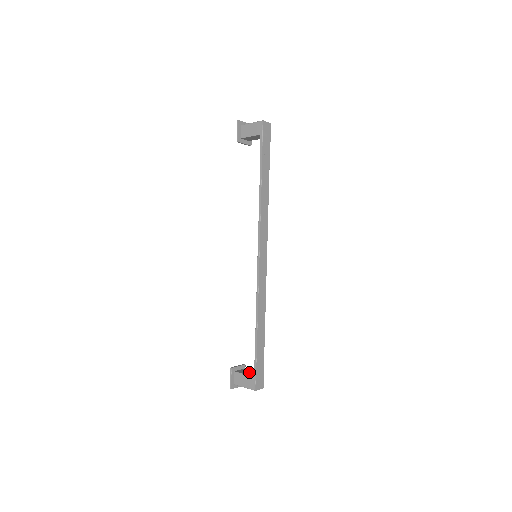
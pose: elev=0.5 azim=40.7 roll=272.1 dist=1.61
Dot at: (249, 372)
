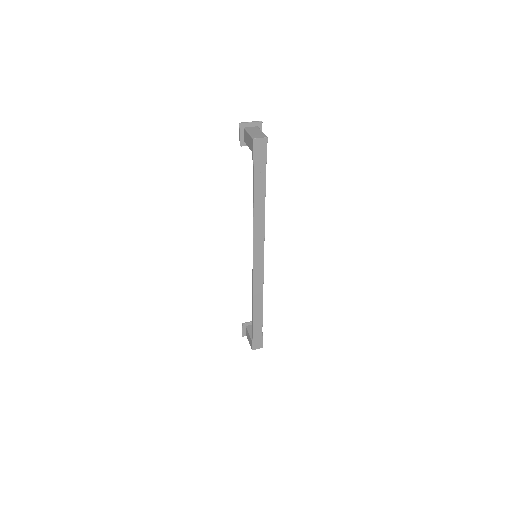
Dot at: occluded
